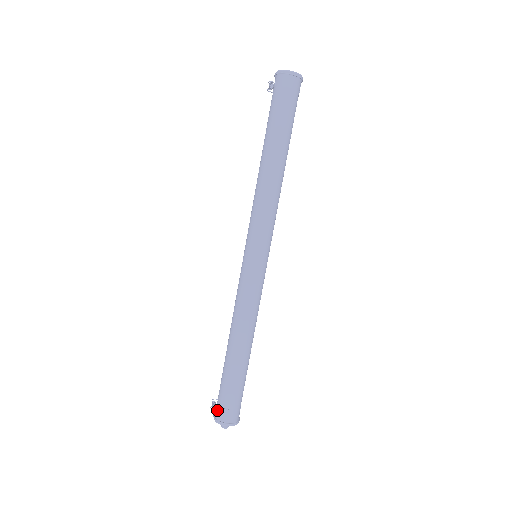
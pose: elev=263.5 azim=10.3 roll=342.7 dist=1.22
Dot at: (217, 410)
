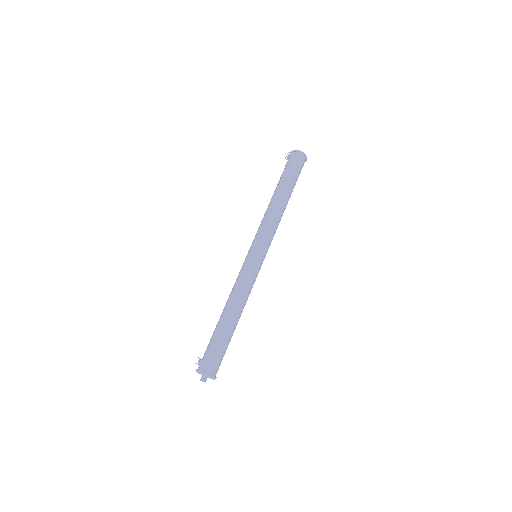
Dot at: (207, 365)
